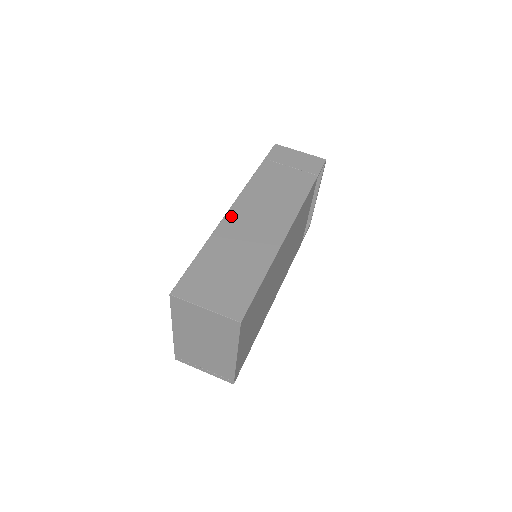
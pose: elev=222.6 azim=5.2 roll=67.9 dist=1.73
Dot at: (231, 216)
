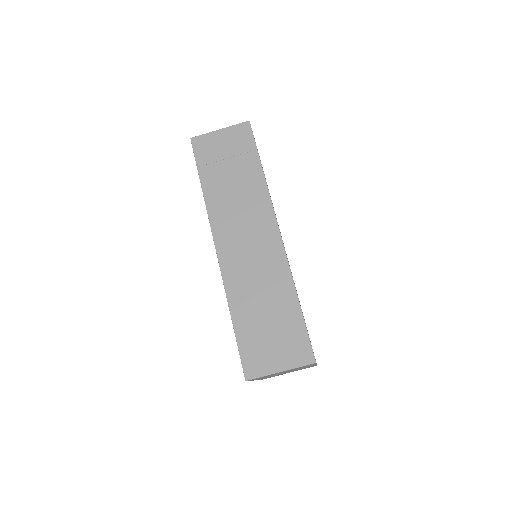
Dot at: (225, 263)
